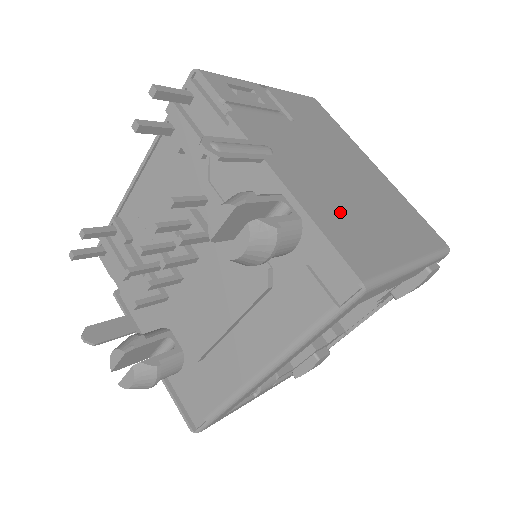
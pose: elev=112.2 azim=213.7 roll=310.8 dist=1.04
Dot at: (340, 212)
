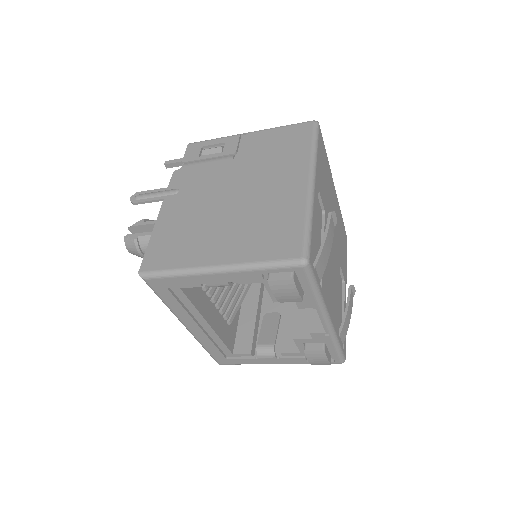
Dot at: (184, 229)
